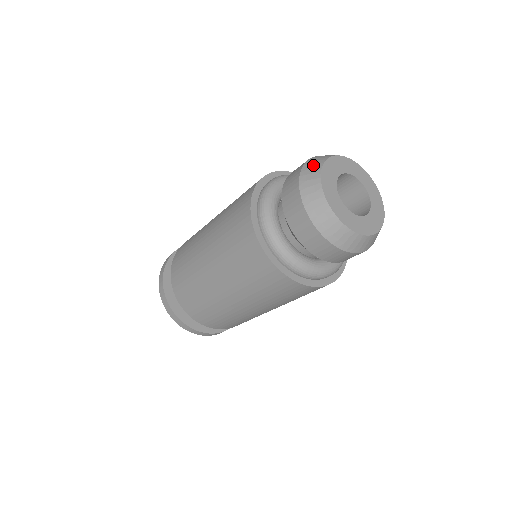
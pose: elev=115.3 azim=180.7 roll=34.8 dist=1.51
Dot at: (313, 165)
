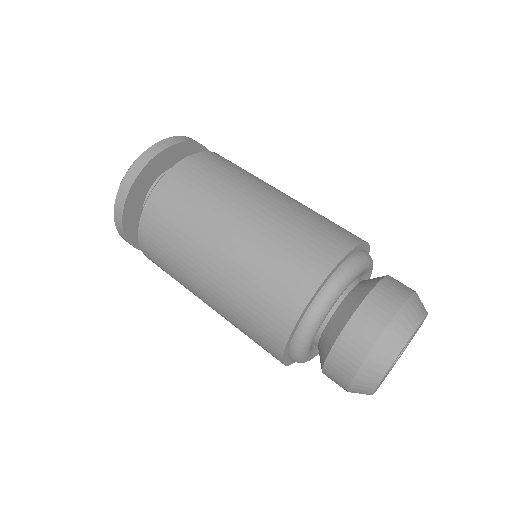
Dot at: (402, 329)
